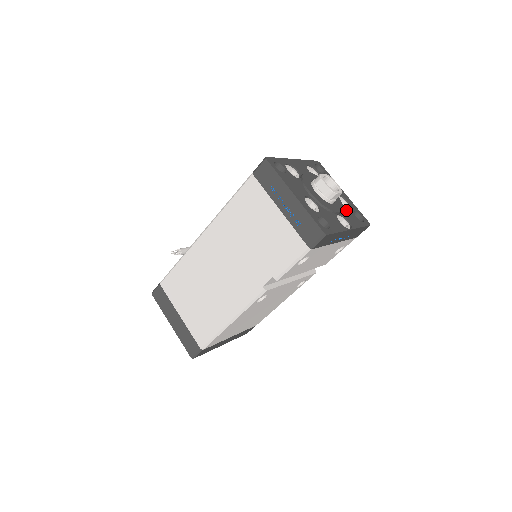
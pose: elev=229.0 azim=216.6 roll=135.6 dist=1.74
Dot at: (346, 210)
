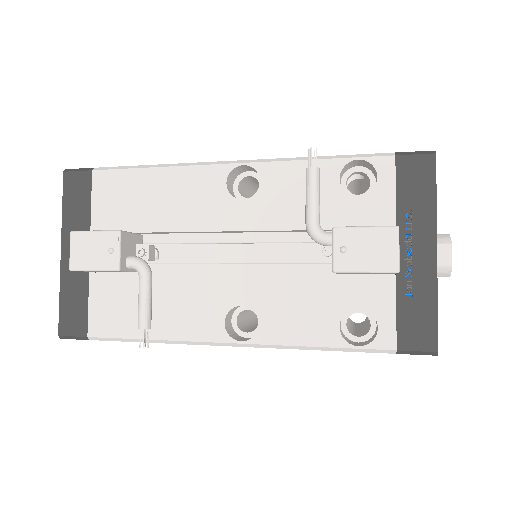
Dot at: occluded
